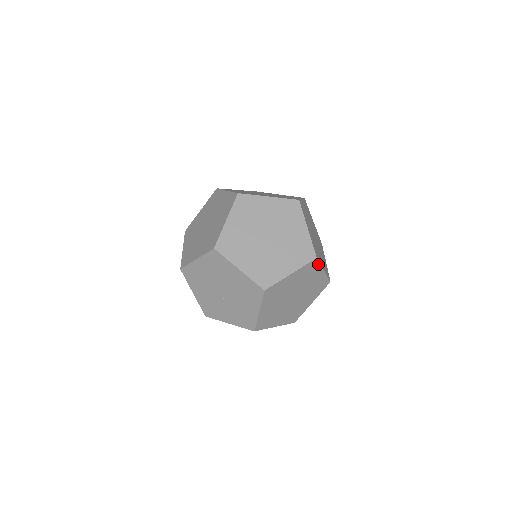
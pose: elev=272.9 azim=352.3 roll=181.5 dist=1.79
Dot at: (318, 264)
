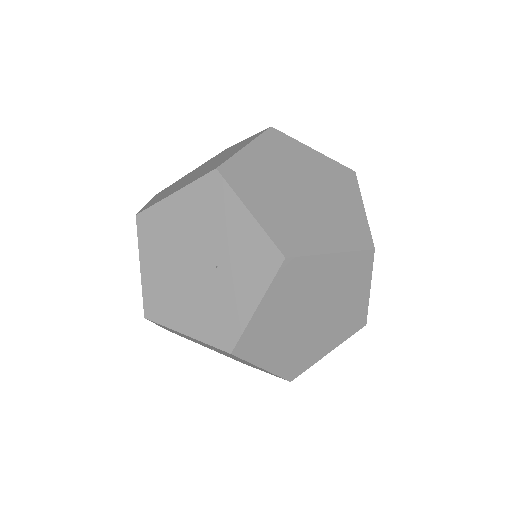
Dot at: occluded
